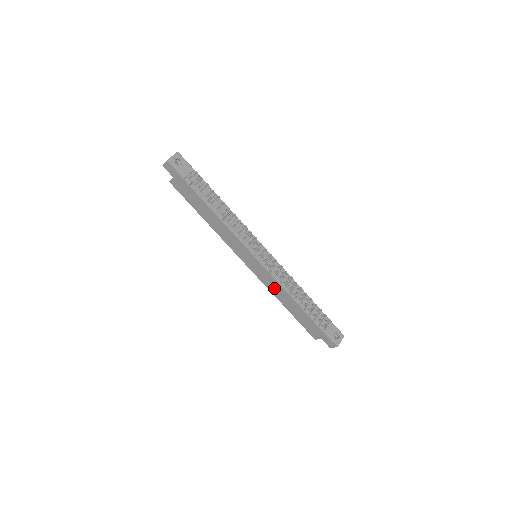
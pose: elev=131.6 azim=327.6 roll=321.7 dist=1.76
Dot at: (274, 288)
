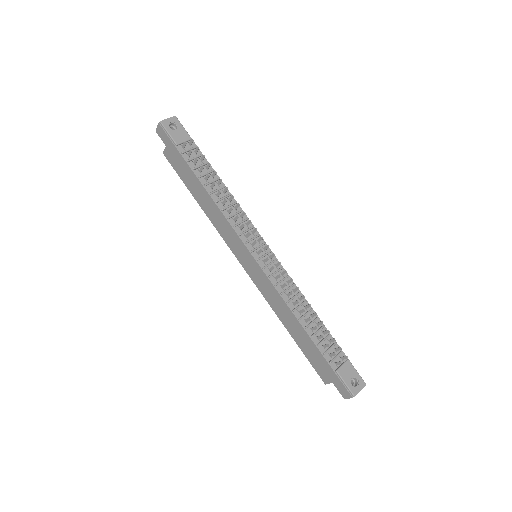
Dot at: (274, 301)
